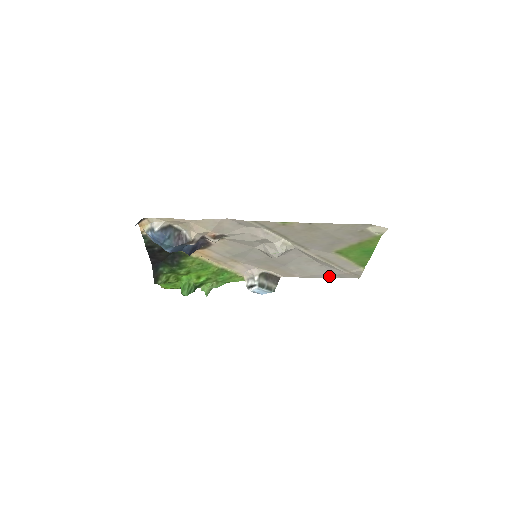
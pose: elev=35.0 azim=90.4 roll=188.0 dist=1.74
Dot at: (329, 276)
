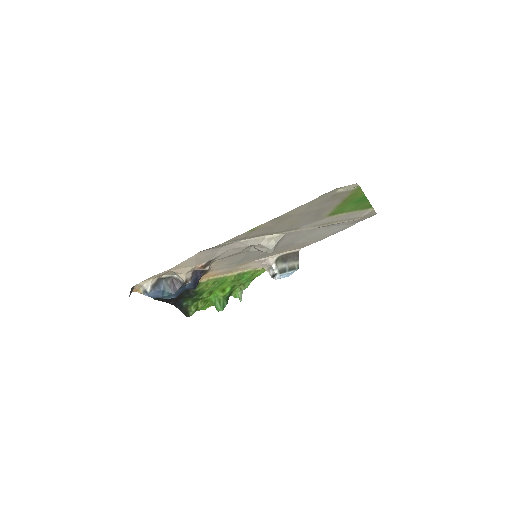
Dot at: (344, 228)
